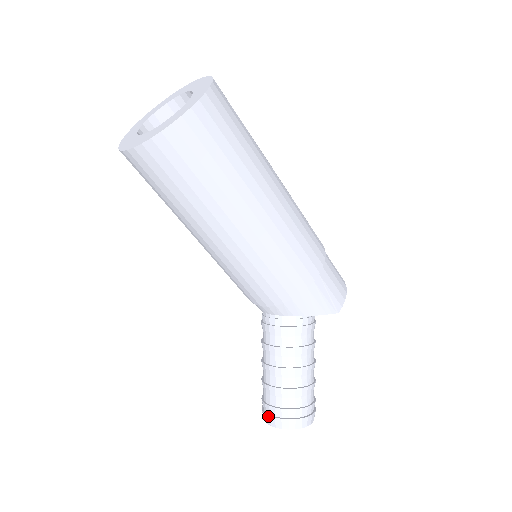
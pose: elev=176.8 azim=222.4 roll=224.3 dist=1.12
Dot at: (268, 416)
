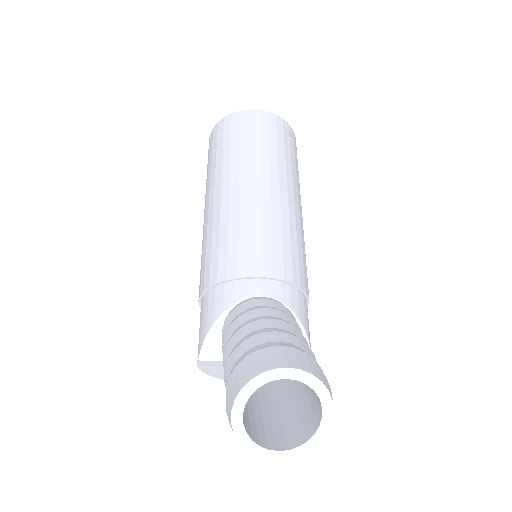
Dot at: (282, 355)
